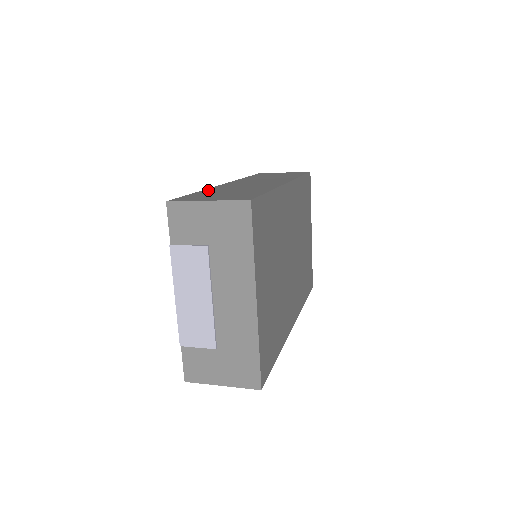
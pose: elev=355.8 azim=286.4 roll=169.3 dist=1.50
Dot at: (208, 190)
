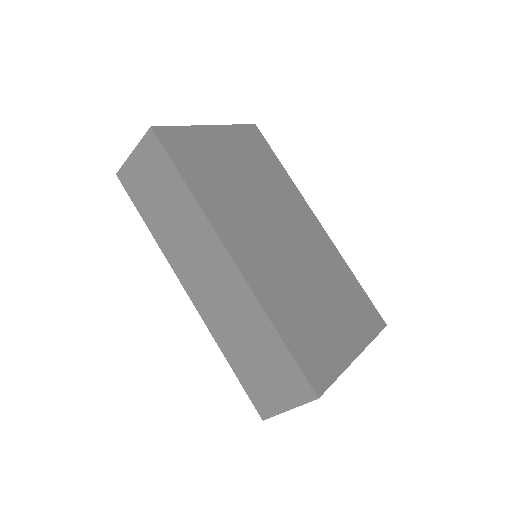
Dot at: occluded
